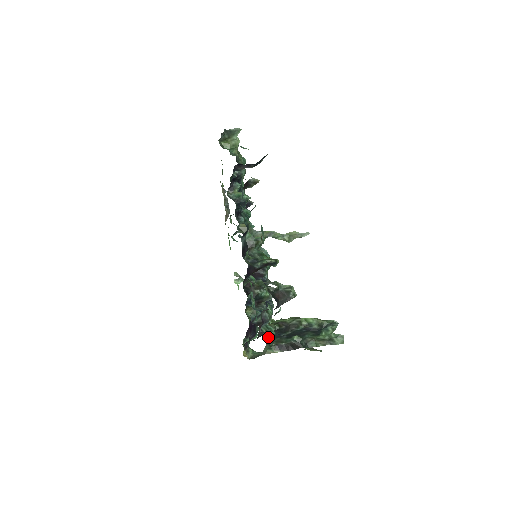
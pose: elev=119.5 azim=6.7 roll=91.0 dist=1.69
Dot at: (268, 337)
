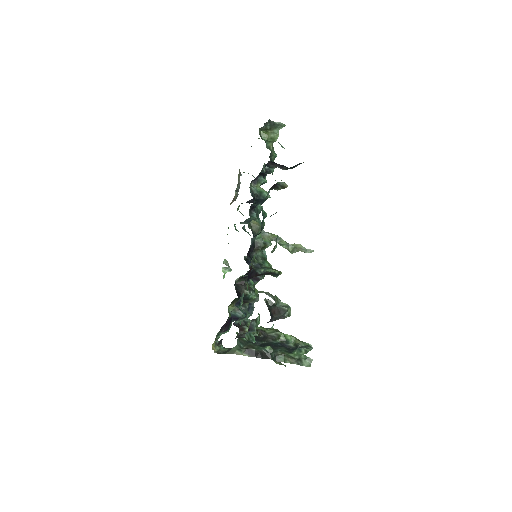
Dot at: (242, 339)
